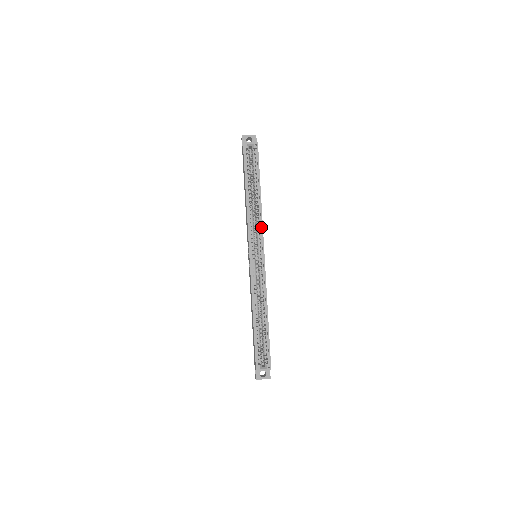
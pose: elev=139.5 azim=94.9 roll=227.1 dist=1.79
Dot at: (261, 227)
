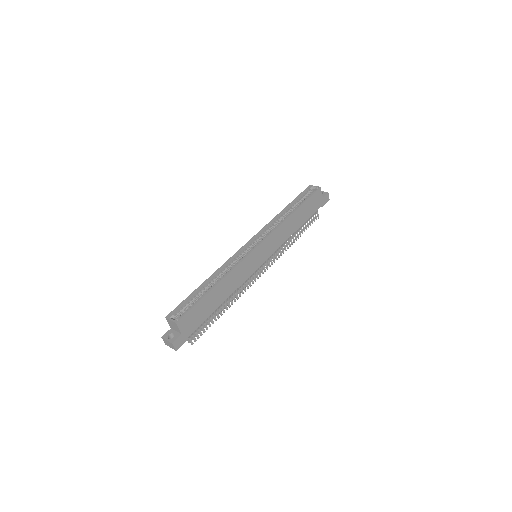
Dot at: (273, 230)
